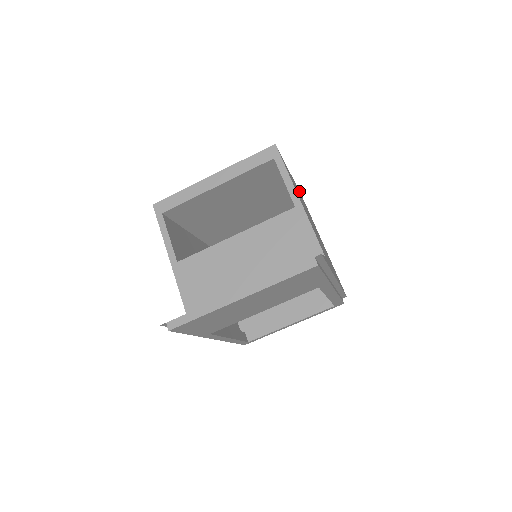
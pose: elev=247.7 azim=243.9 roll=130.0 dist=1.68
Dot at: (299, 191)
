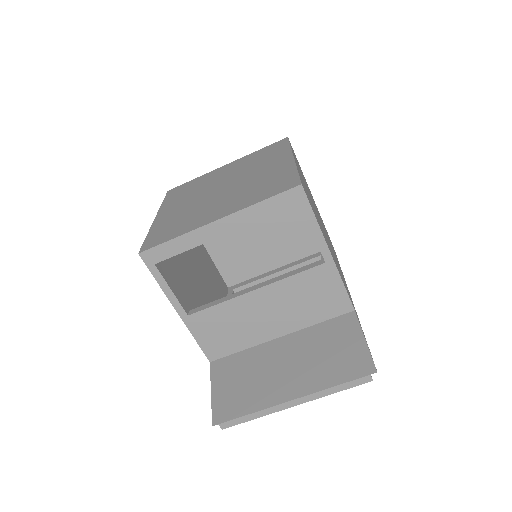
Dot at: occluded
